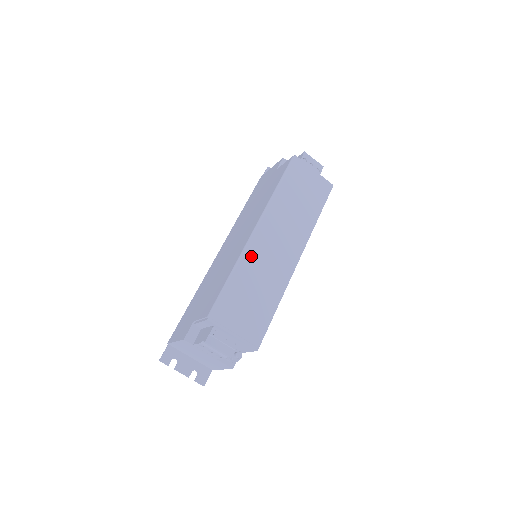
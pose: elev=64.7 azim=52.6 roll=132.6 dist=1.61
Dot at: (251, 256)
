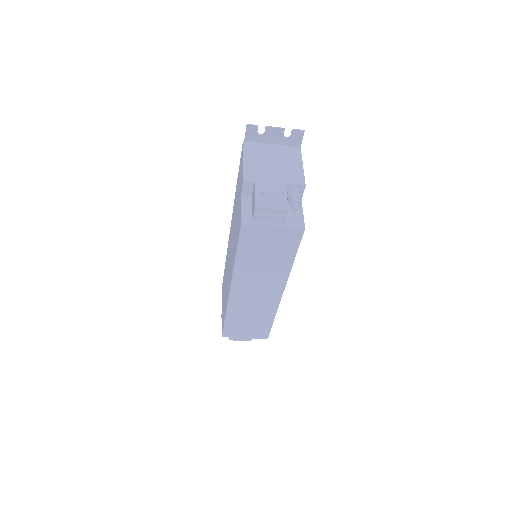
Dot at: (236, 306)
